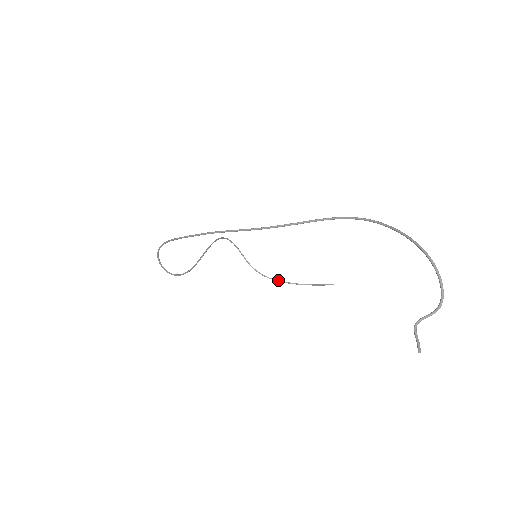
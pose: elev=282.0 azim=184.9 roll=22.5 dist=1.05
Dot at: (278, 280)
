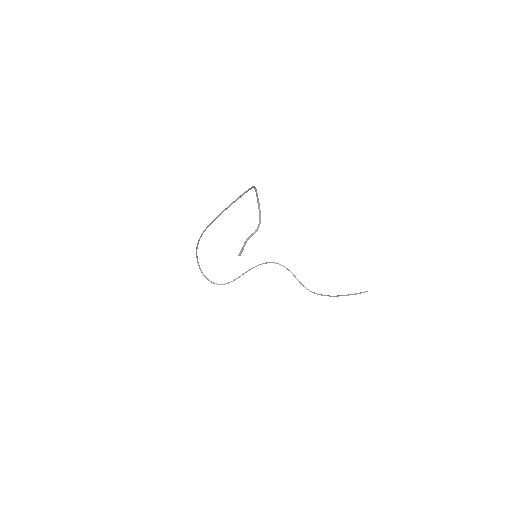
Dot at: (325, 295)
